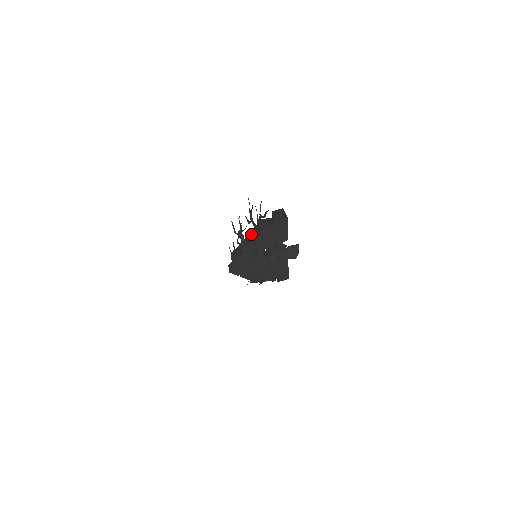
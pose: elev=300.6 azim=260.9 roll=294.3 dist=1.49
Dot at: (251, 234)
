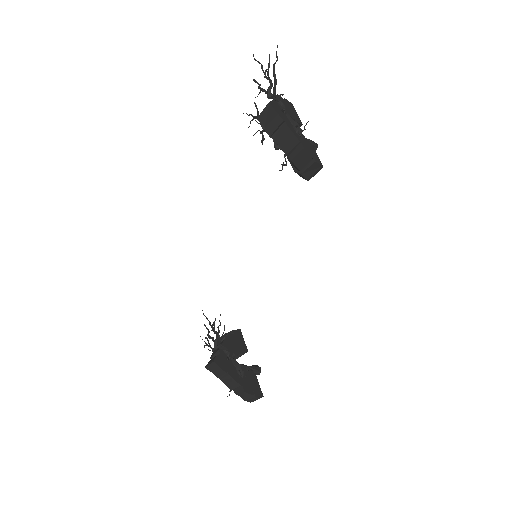
Dot at: occluded
